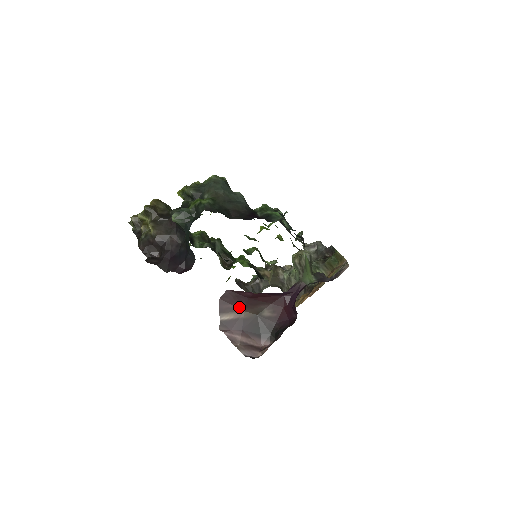
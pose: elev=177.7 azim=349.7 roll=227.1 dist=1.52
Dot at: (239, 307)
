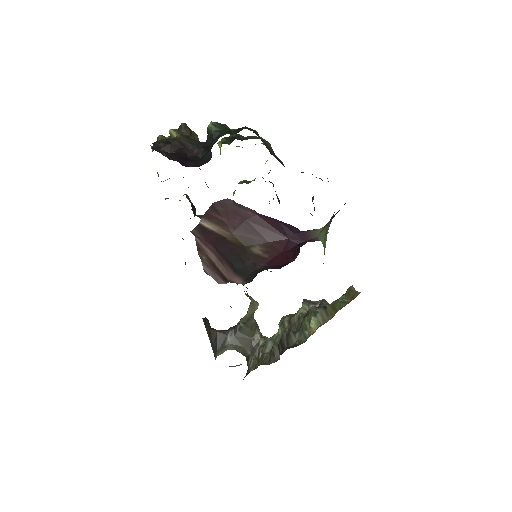
Dot at: (229, 225)
